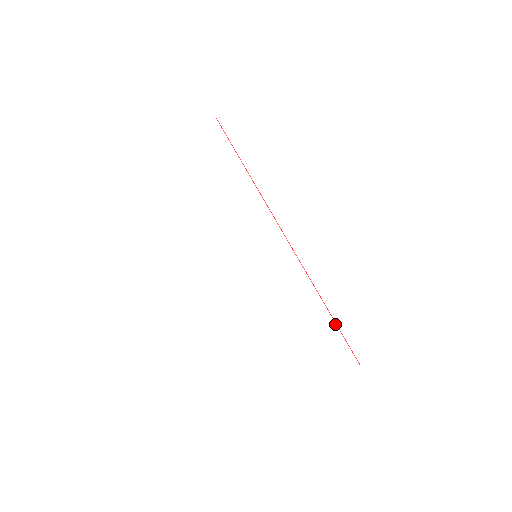
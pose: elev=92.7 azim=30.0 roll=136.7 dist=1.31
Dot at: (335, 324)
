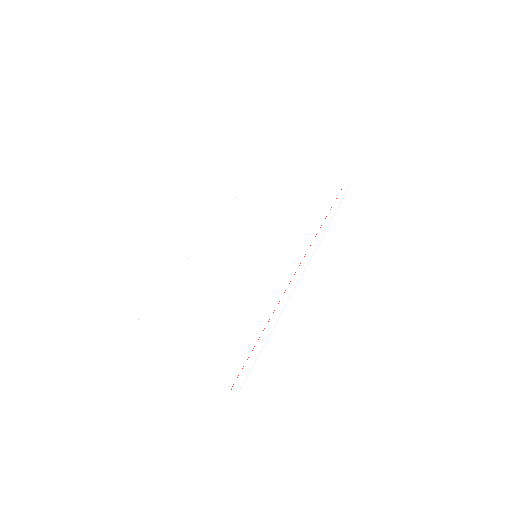
Dot at: (257, 341)
